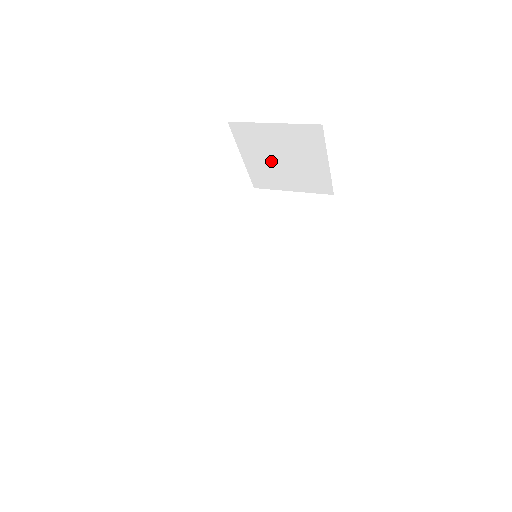
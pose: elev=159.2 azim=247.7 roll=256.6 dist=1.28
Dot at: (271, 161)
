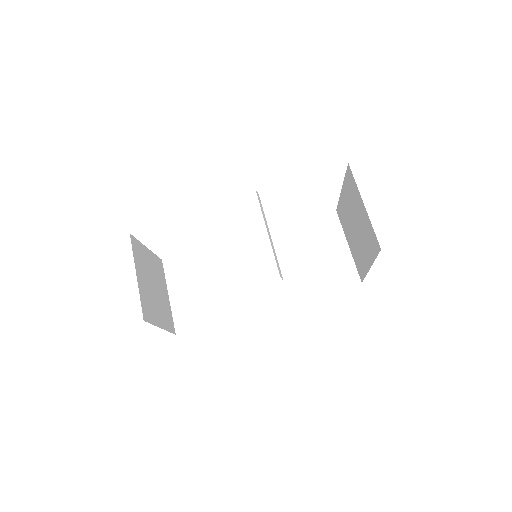
Dot at: (351, 216)
